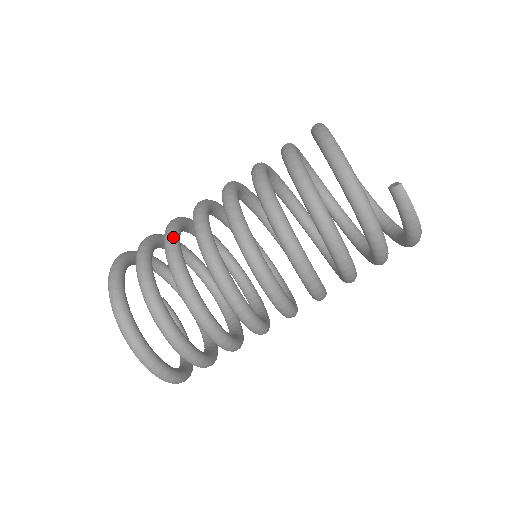
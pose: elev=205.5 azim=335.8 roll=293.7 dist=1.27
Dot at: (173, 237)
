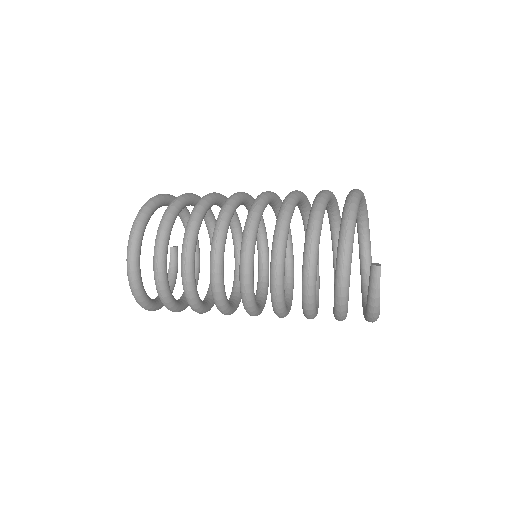
Dot at: (205, 203)
